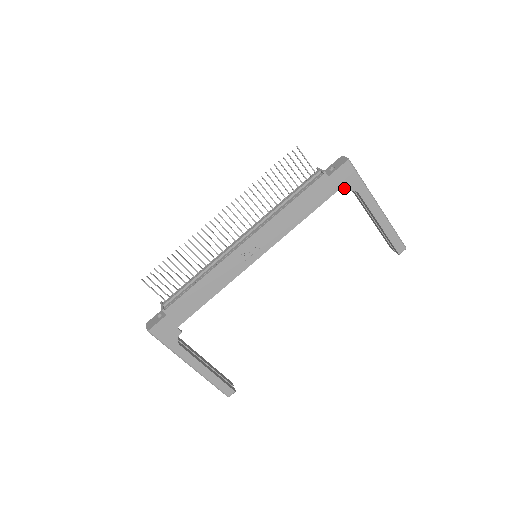
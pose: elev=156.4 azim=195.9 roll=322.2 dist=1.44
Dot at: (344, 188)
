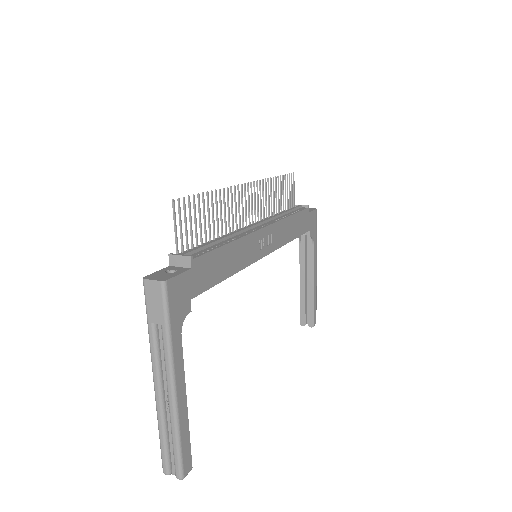
Dot at: (311, 232)
